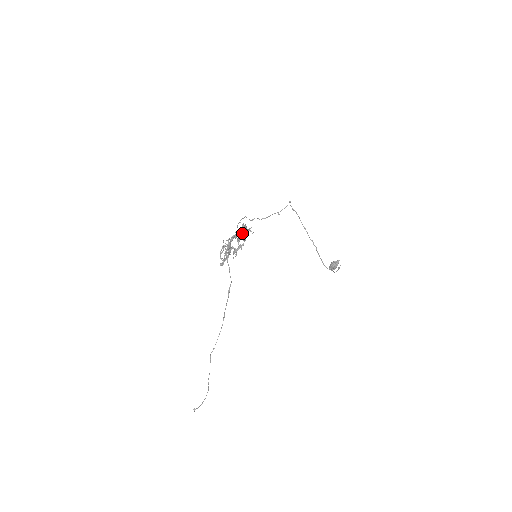
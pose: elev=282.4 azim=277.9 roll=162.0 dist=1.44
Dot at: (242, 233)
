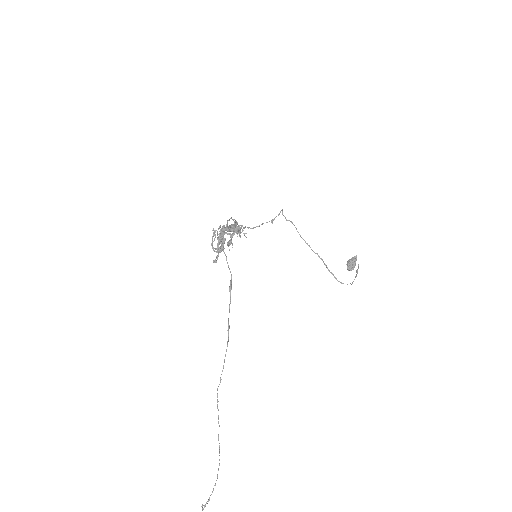
Dot at: occluded
